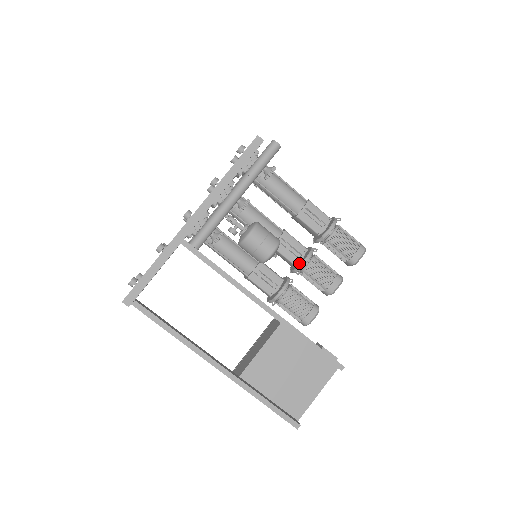
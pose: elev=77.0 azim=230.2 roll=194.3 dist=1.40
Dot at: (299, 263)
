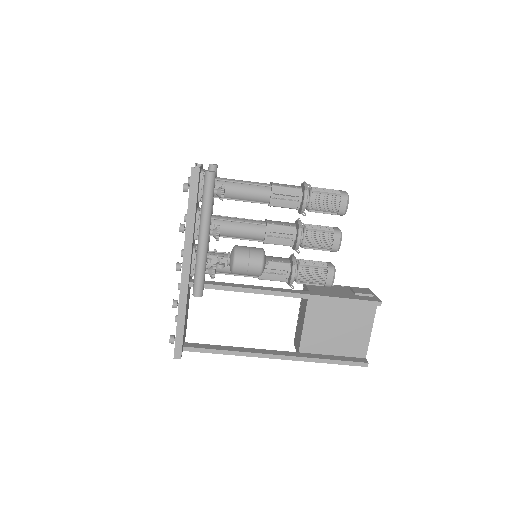
Dot at: (295, 242)
